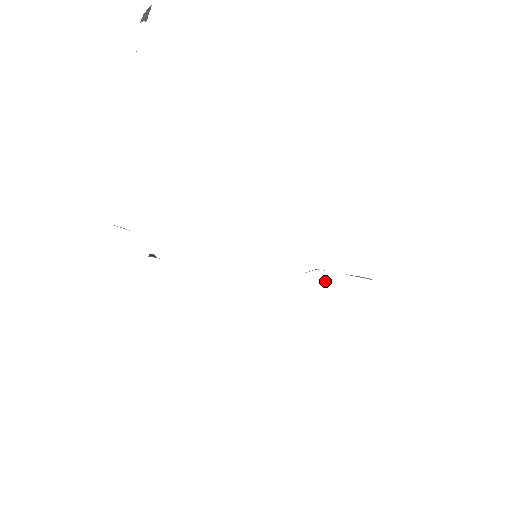
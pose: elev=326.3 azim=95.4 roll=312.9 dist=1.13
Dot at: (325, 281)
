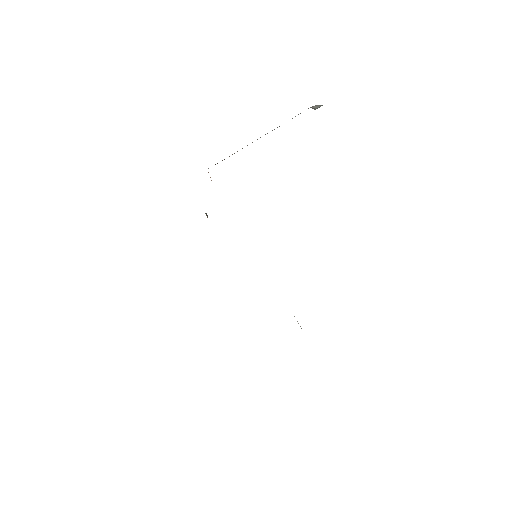
Dot at: occluded
